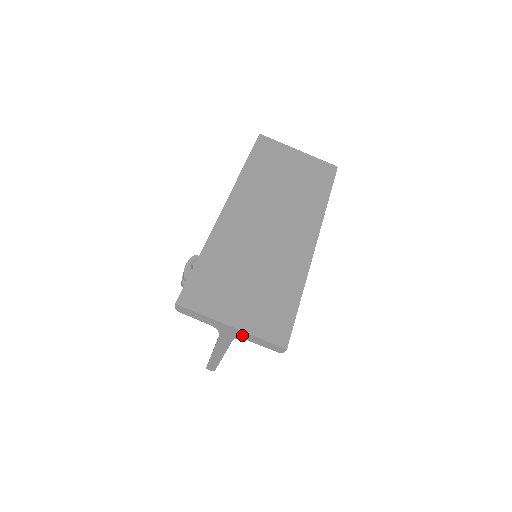
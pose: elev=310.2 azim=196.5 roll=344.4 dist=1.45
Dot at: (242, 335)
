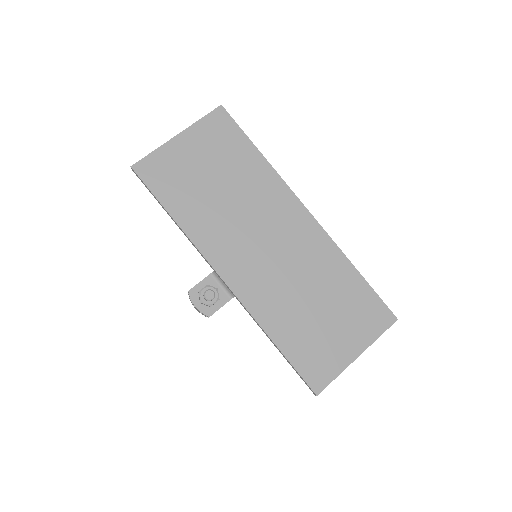
Dot at: occluded
